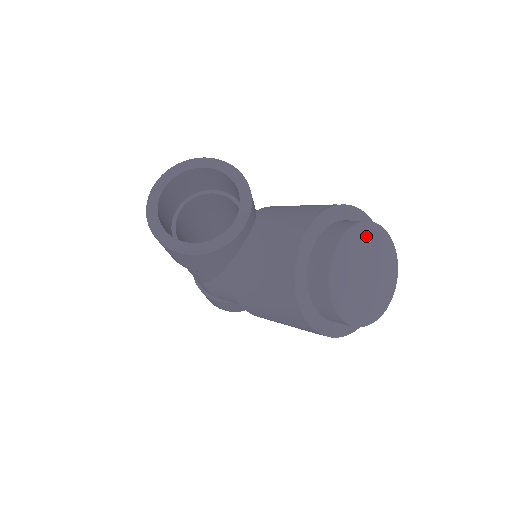
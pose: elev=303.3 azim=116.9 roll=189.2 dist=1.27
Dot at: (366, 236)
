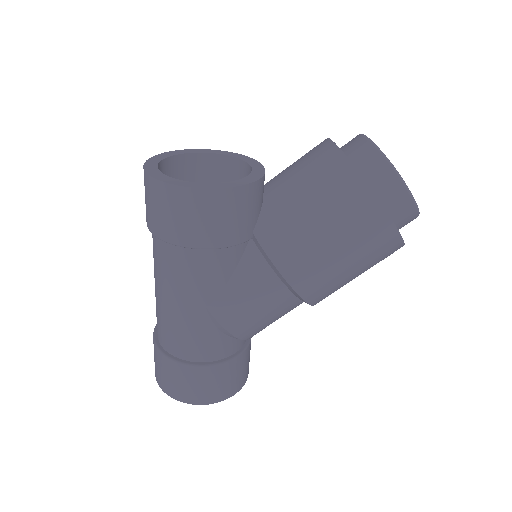
Dot at: occluded
